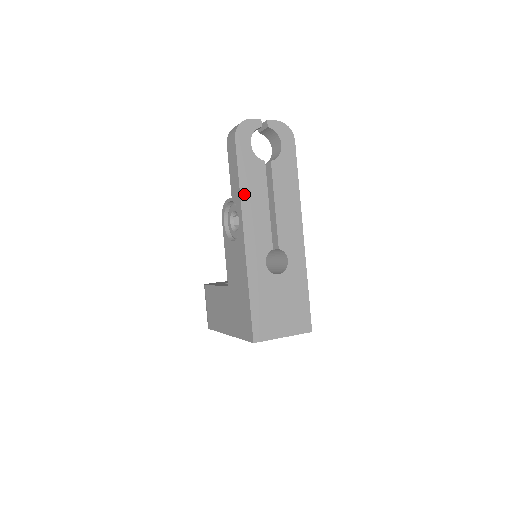
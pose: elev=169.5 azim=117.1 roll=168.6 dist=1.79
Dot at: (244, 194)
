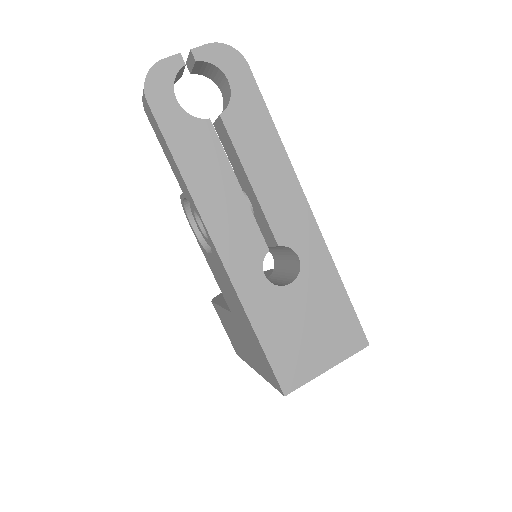
Dot at: (194, 185)
